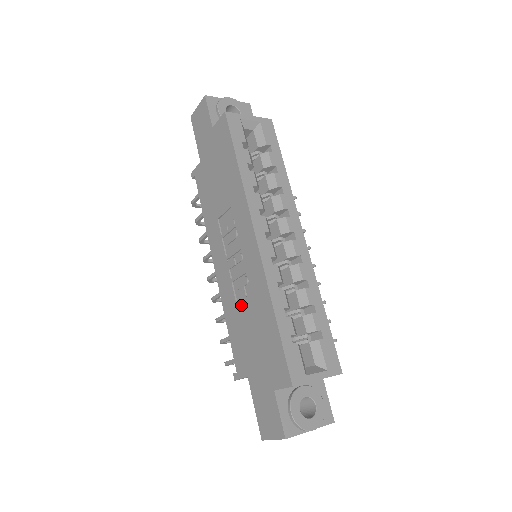
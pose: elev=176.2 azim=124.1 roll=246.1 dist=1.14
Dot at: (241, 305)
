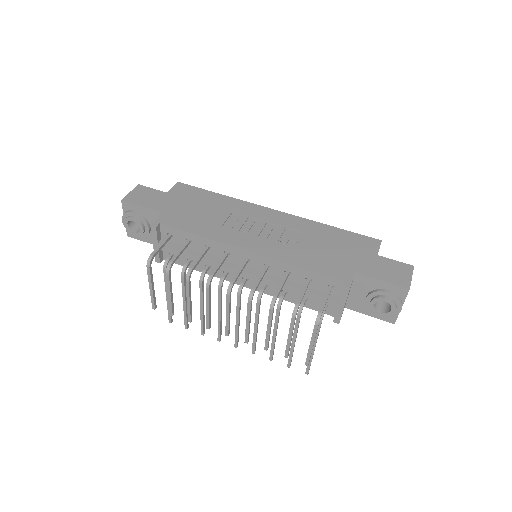
Dot at: (301, 245)
